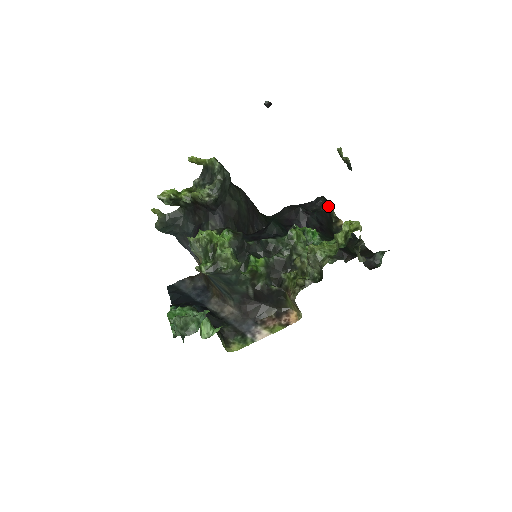
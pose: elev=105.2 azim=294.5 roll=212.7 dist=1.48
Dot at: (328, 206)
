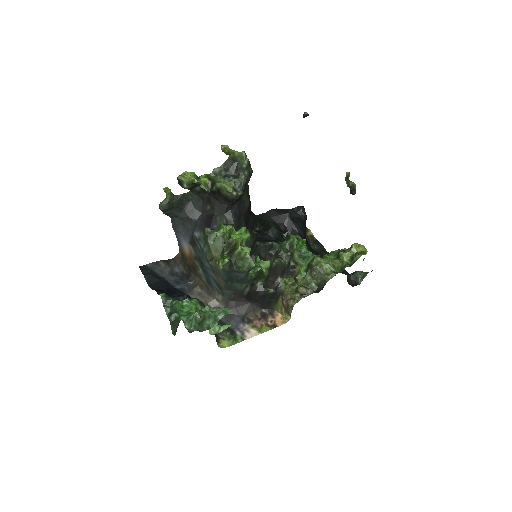
Dot at: (306, 216)
